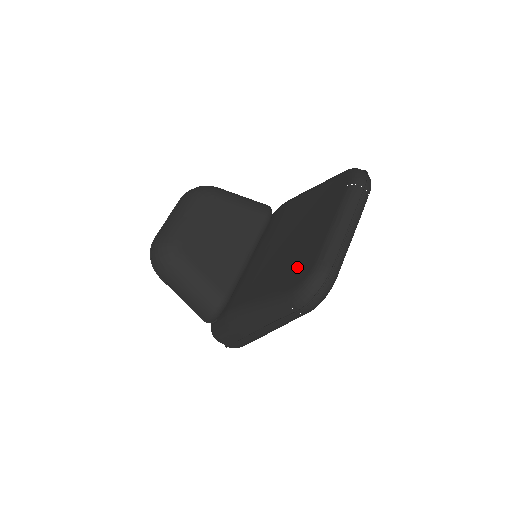
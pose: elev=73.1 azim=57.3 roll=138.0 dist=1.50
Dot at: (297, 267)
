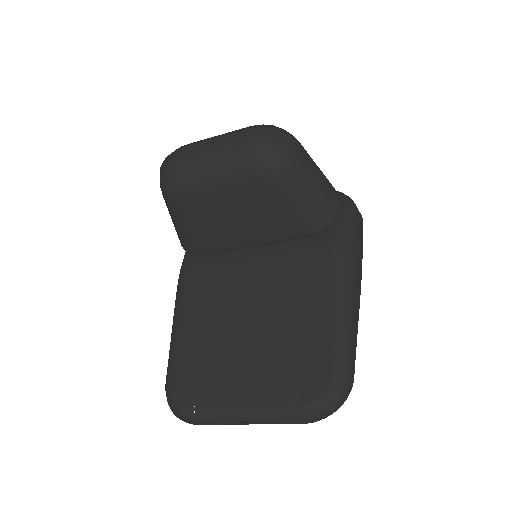
Dot at: (197, 375)
